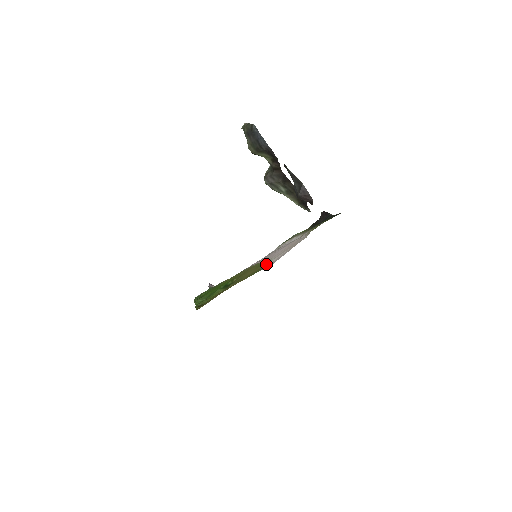
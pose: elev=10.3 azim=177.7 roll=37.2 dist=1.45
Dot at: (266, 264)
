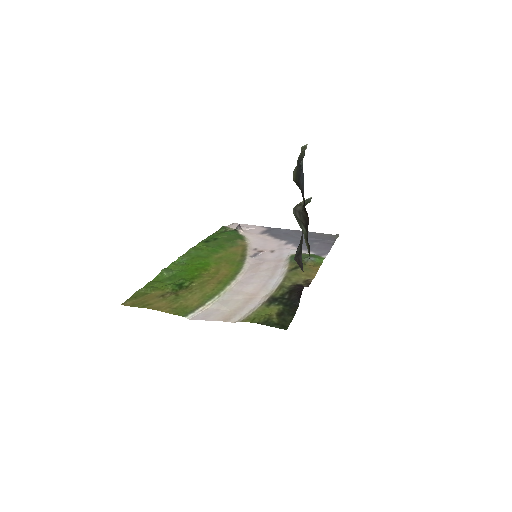
Dot at: (205, 305)
